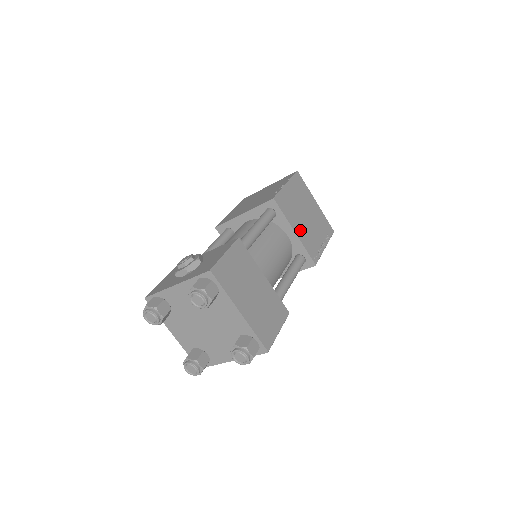
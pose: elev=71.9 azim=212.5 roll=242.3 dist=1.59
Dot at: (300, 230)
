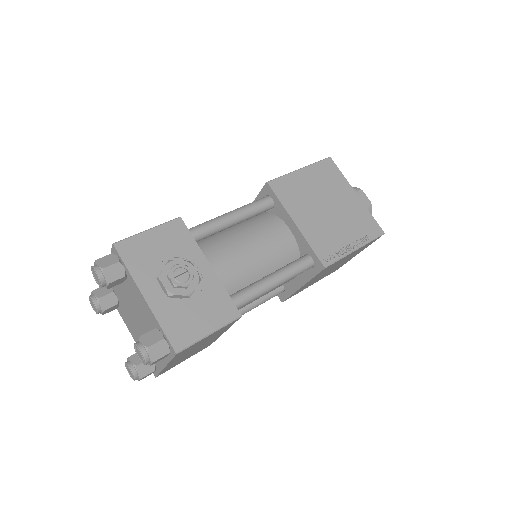
Dot at: occluded
